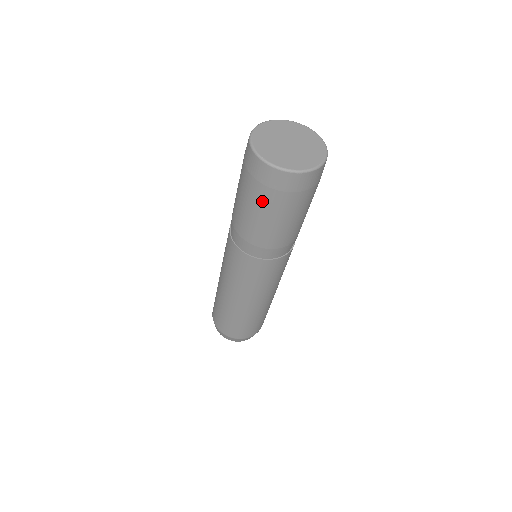
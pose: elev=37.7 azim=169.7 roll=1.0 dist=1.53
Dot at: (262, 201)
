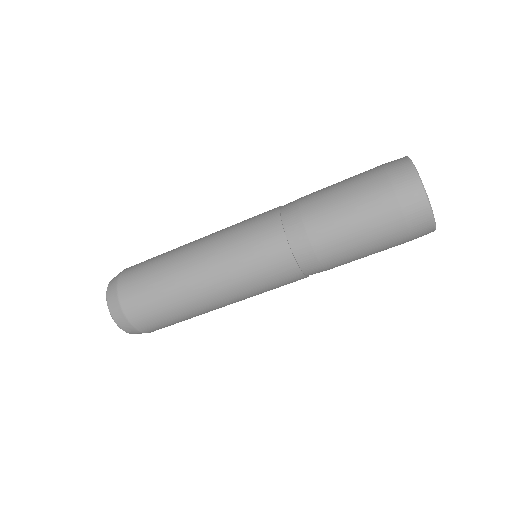
Dot at: (367, 186)
